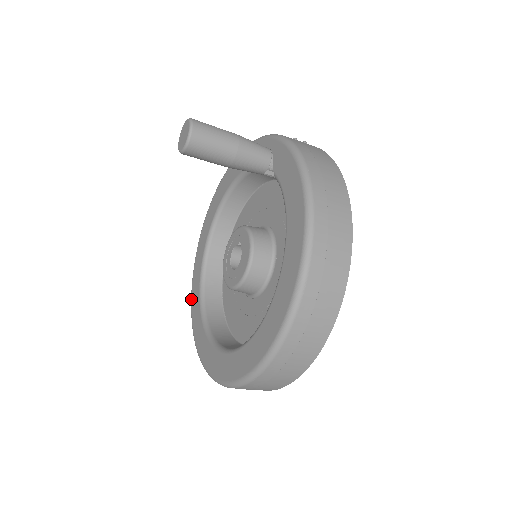
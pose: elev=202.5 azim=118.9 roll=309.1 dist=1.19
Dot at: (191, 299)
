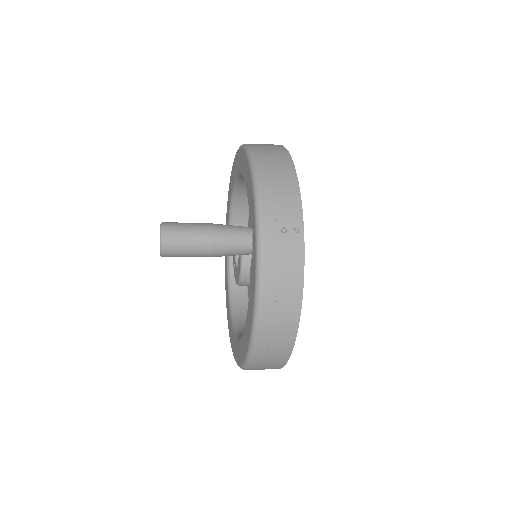
Dot at: (227, 204)
